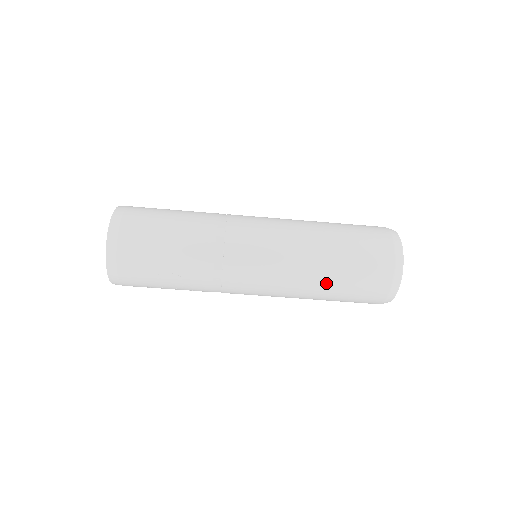
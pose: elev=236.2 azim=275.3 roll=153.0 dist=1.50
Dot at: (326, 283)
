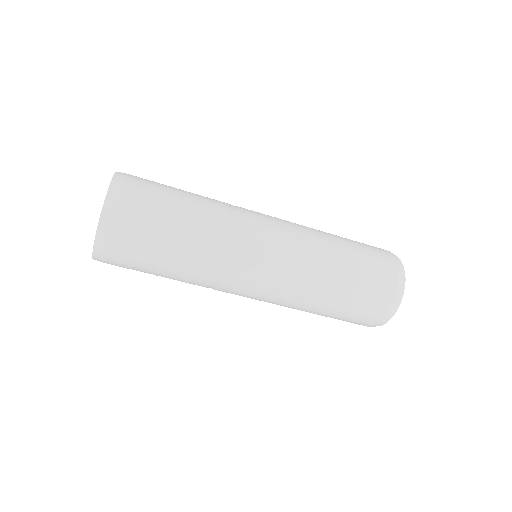
Dot at: (330, 295)
